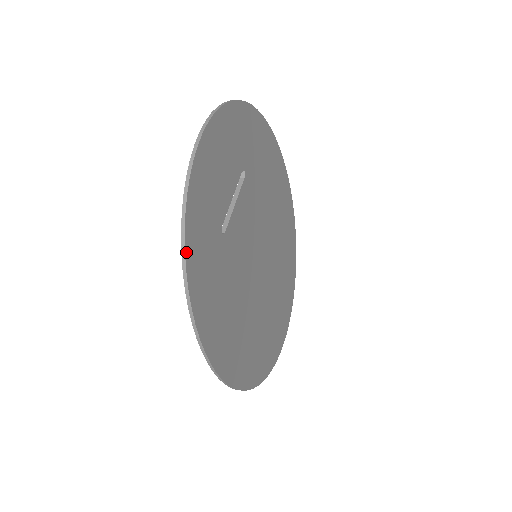
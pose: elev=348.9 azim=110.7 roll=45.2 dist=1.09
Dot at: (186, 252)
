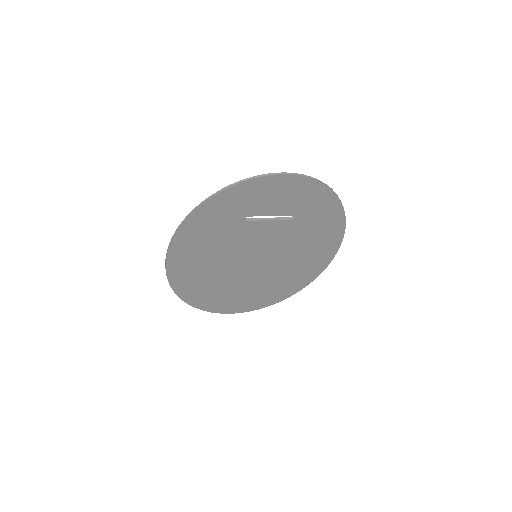
Dot at: (213, 197)
